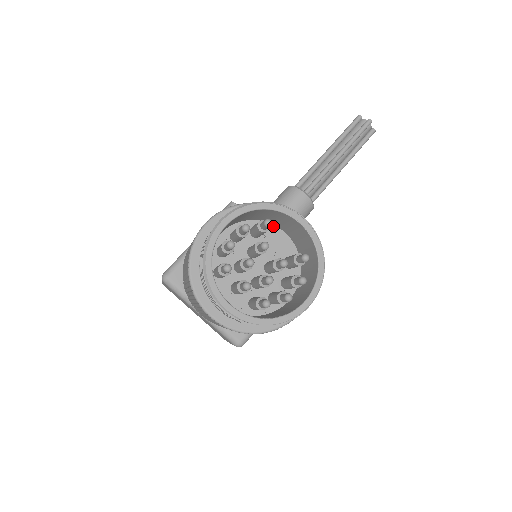
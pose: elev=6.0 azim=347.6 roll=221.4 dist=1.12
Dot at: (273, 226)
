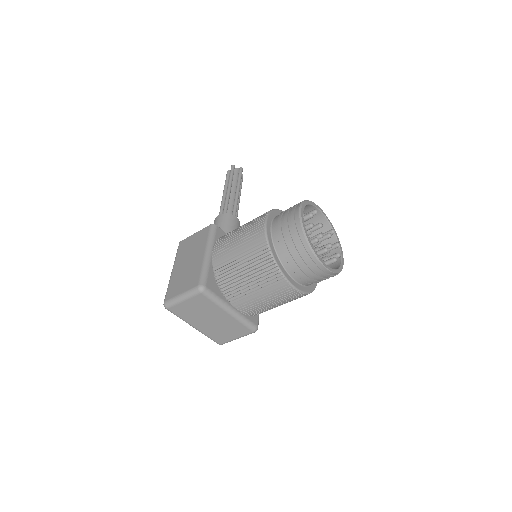
Dot at: occluded
